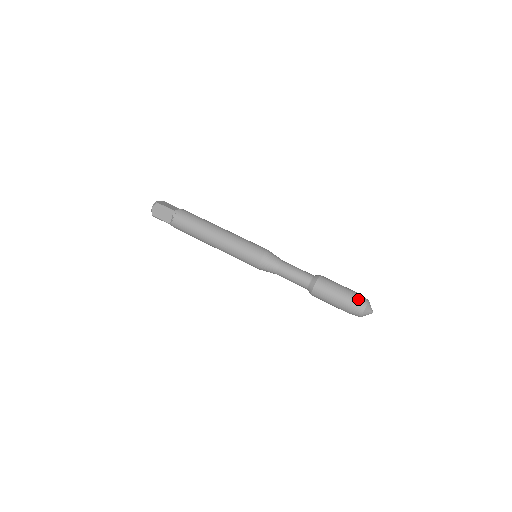
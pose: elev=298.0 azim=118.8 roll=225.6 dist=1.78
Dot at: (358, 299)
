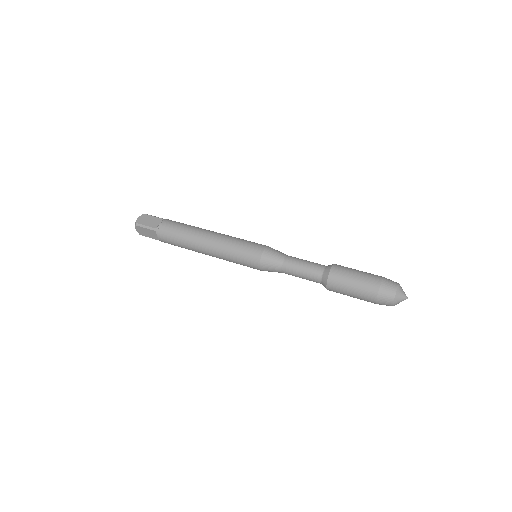
Dot at: occluded
